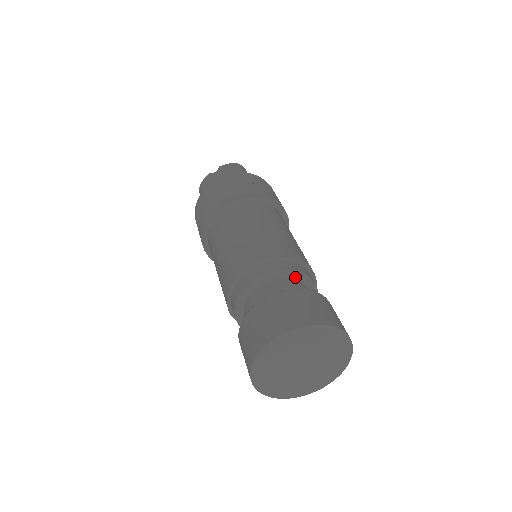
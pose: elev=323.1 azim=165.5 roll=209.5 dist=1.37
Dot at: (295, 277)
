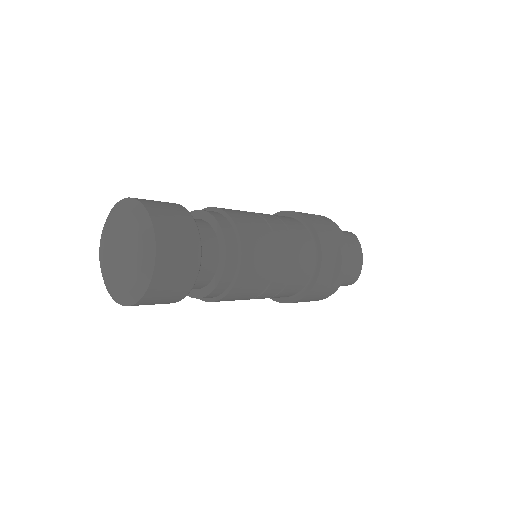
Dot at: (207, 219)
